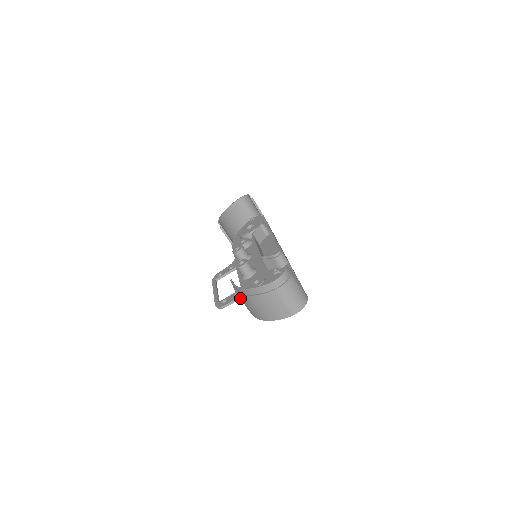
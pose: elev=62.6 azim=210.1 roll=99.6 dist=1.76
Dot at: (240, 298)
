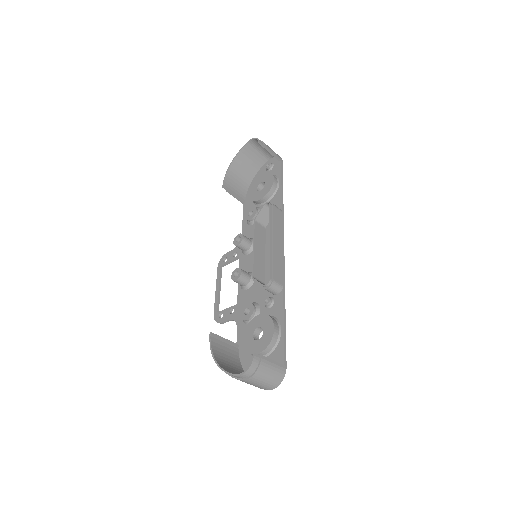
Dot at: (222, 350)
